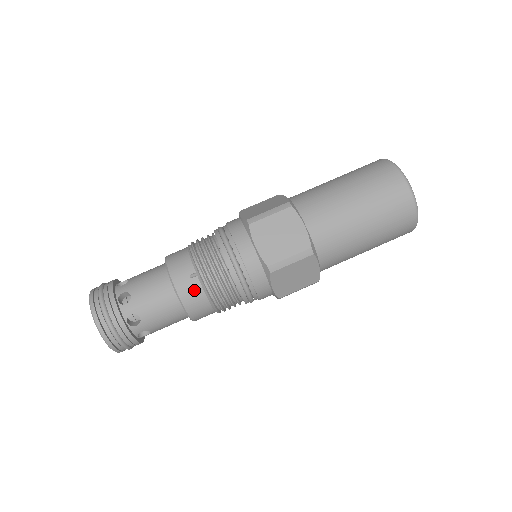
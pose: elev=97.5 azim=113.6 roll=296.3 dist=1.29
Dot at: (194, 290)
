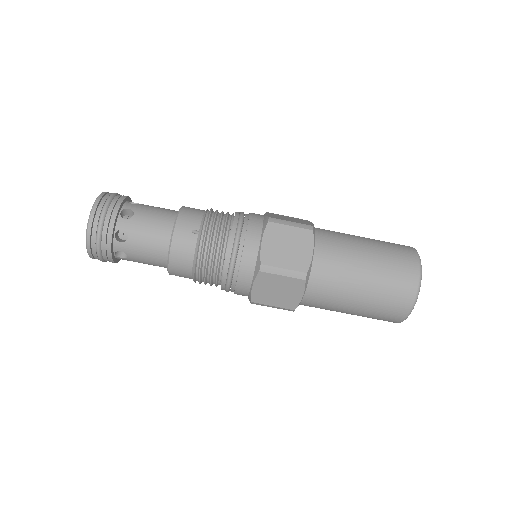
Dot at: (188, 244)
